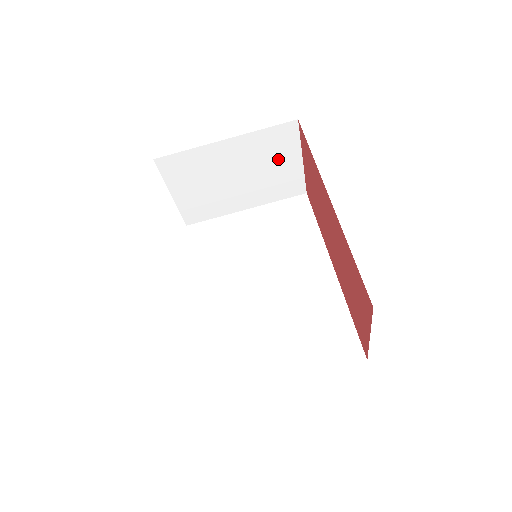
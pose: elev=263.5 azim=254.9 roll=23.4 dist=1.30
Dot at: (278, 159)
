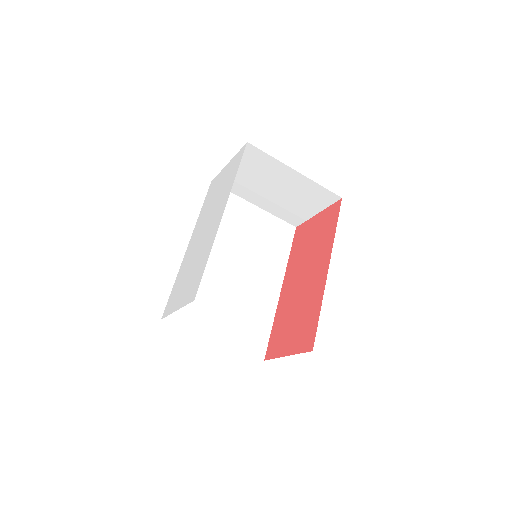
Dot at: (307, 202)
